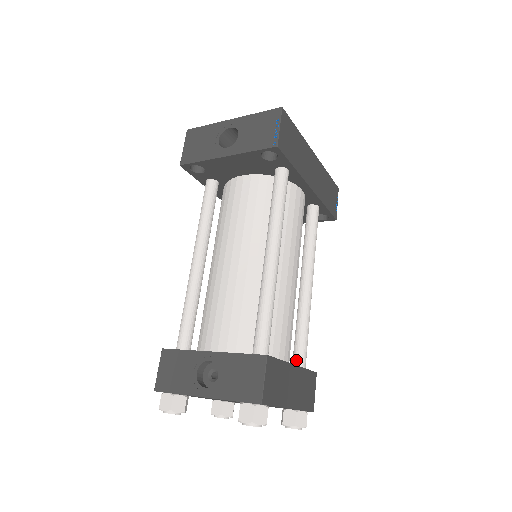
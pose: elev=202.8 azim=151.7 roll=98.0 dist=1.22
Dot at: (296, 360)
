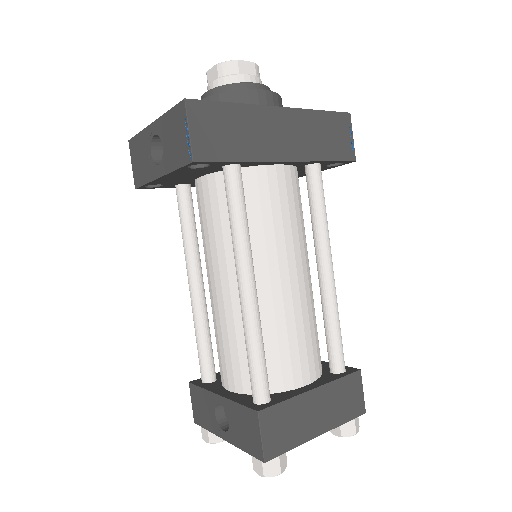
Dot at: (330, 364)
